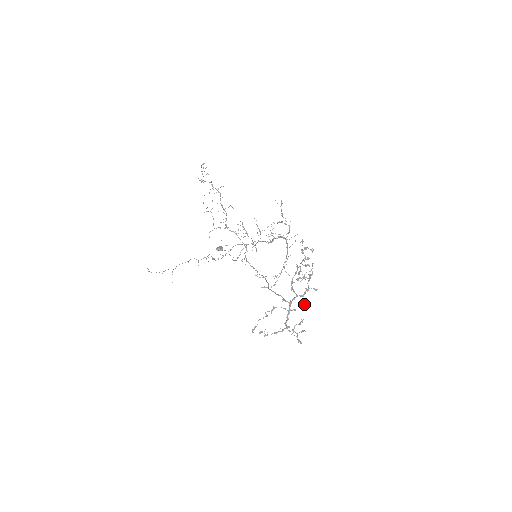
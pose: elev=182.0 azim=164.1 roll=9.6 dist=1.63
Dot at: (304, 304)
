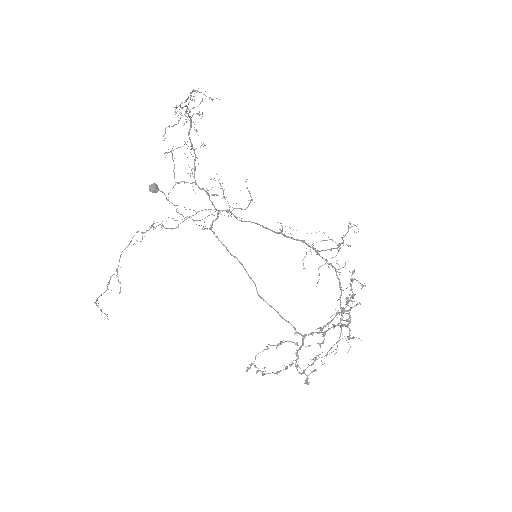
Dot at: occluded
